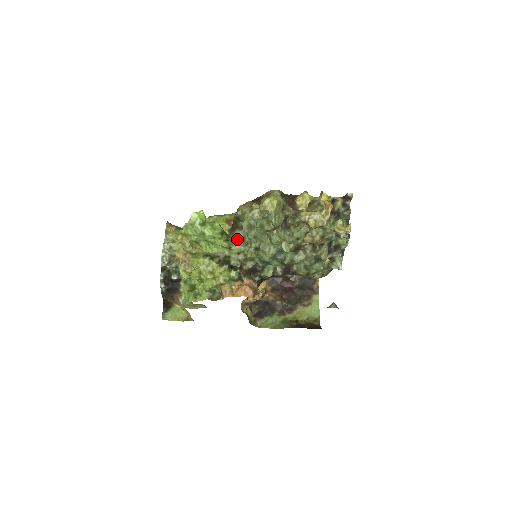
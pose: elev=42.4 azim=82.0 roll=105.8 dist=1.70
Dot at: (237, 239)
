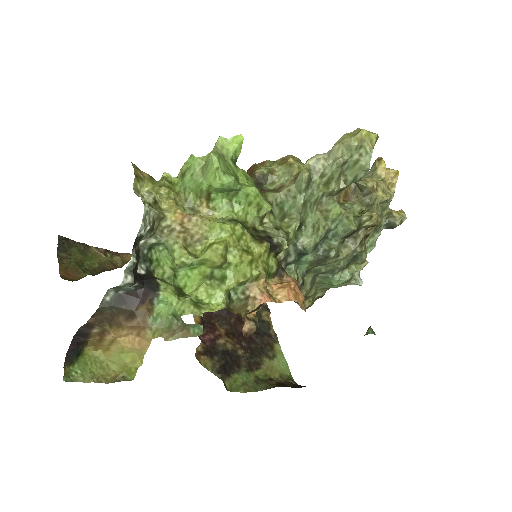
Dot at: occluded
